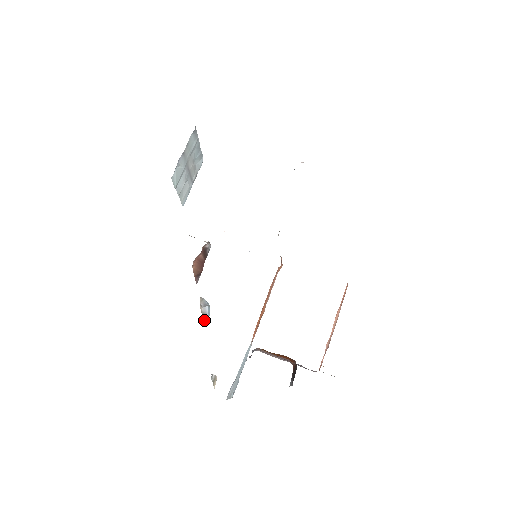
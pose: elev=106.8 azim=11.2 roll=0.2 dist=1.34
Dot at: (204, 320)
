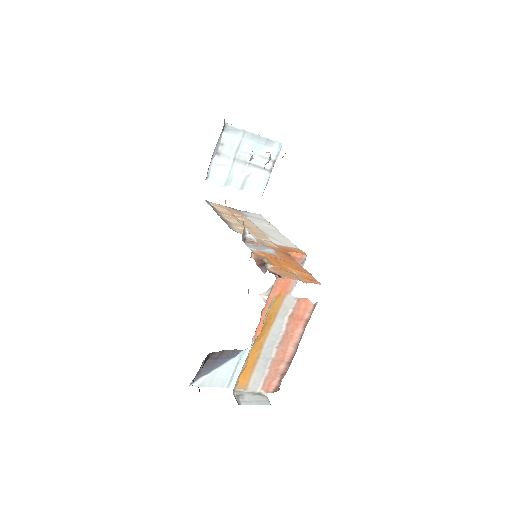
Dot at: occluded
